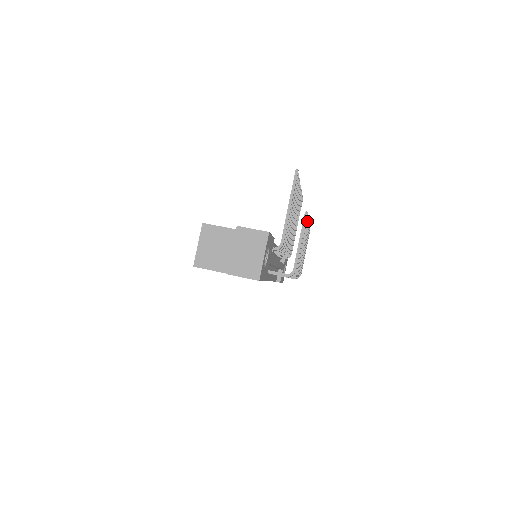
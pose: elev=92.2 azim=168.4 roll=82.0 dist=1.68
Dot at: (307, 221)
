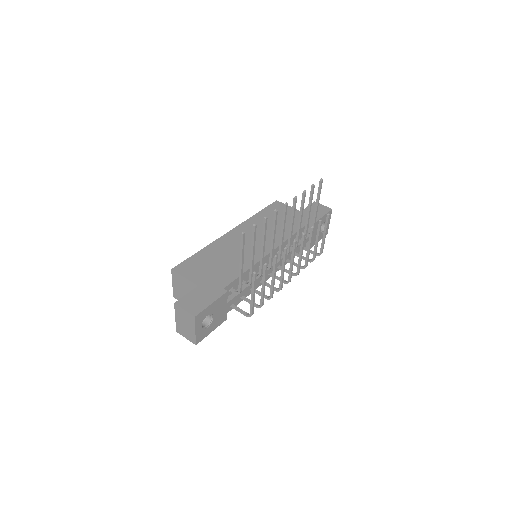
Dot at: (275, 259)
